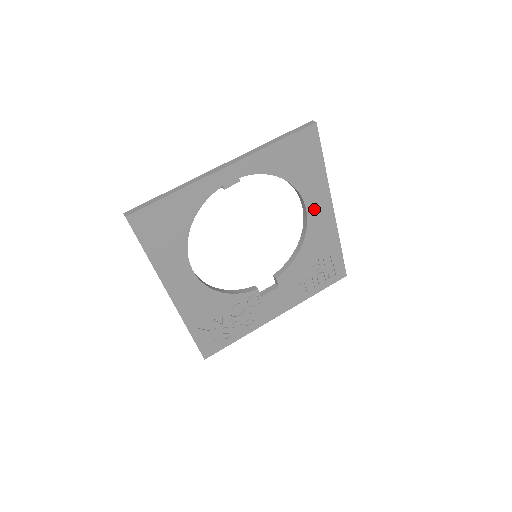
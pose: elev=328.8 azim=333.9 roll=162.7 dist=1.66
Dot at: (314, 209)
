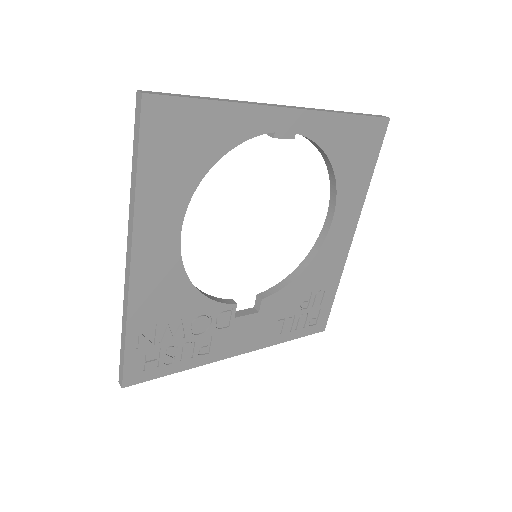
Dot at: (338, 226)
